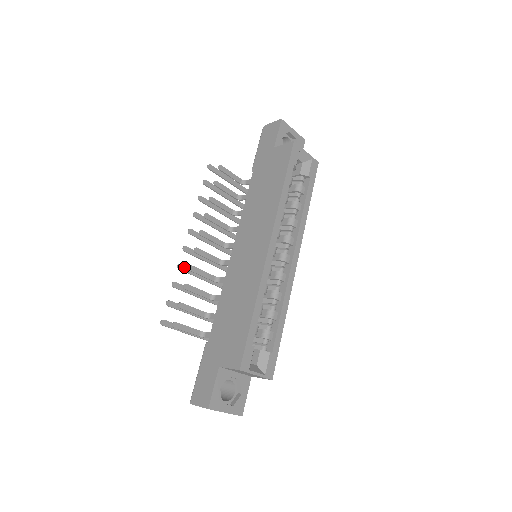
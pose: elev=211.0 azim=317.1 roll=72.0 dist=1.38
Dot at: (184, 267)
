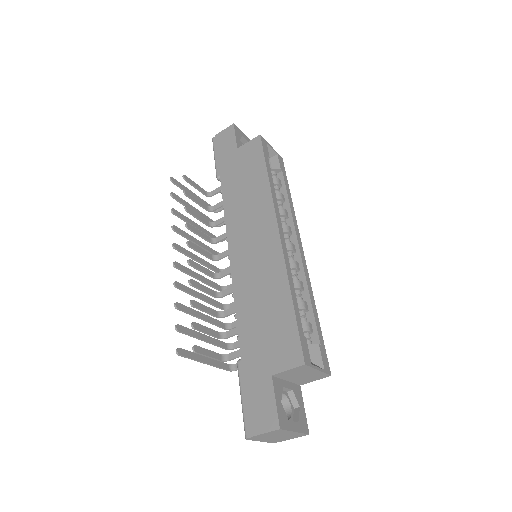
Dot at: (180, 285)
